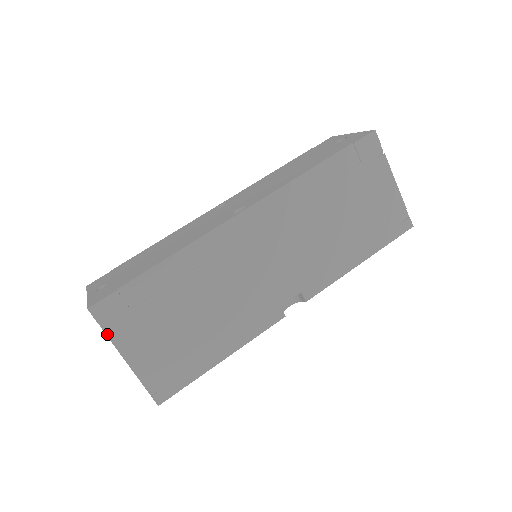
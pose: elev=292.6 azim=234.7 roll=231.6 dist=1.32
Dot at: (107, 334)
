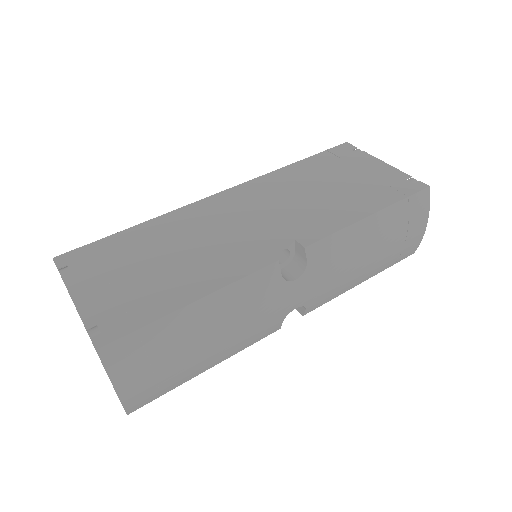
Dot at: (63, 277)
